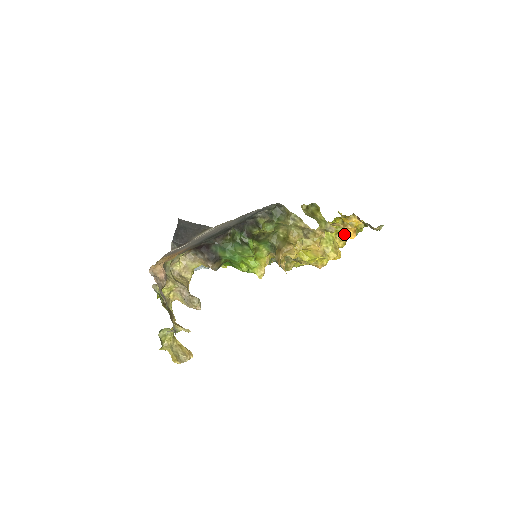
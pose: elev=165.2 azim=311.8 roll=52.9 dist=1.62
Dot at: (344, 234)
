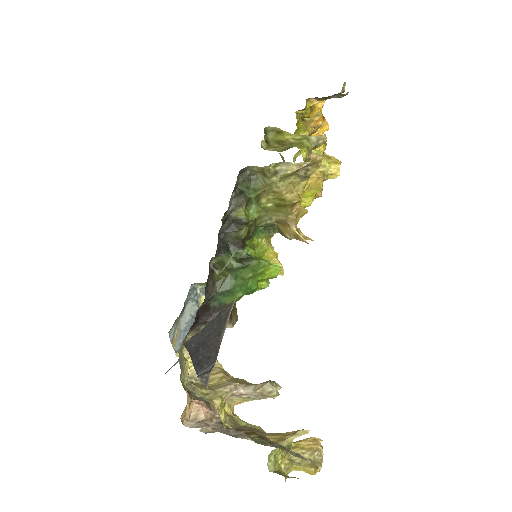
Dot at: (315, 133)
